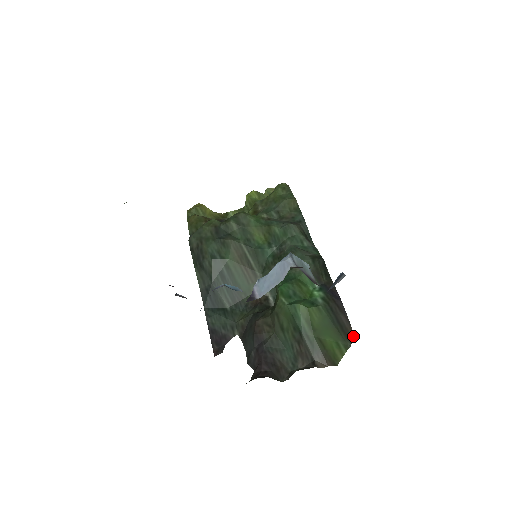
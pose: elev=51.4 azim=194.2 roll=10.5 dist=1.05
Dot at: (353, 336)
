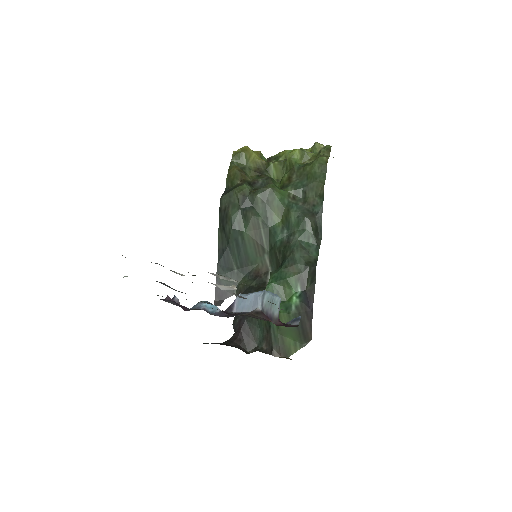
Dot at: (311, 339)
